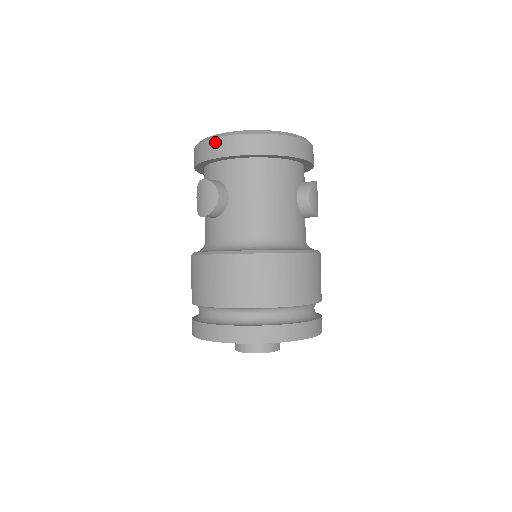
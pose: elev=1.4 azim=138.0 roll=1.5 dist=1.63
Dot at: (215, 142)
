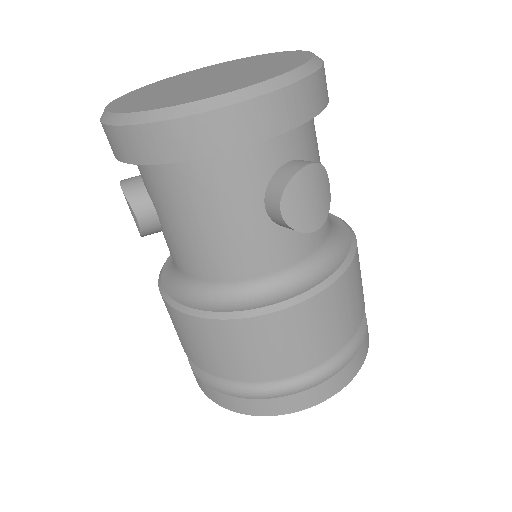
Dot at: occluded
